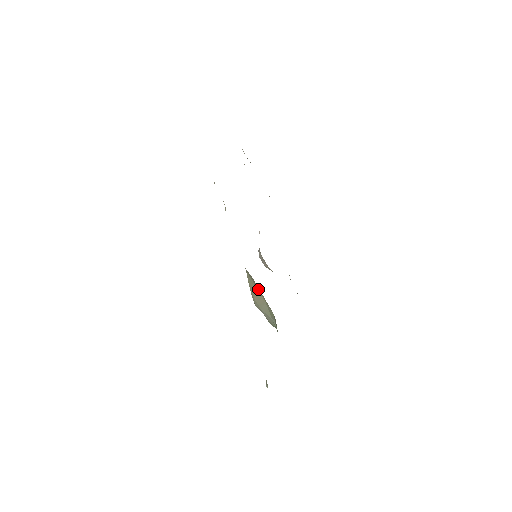
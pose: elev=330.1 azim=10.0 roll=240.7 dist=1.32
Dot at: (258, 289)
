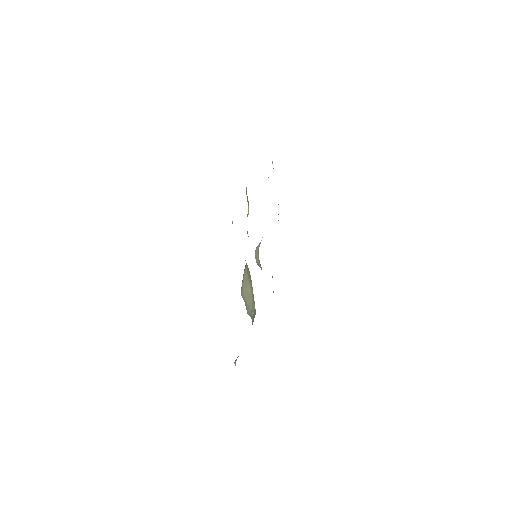
Dot at: (251, 285)
